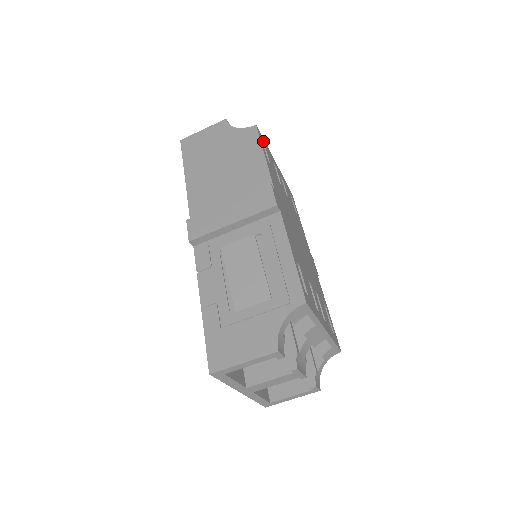
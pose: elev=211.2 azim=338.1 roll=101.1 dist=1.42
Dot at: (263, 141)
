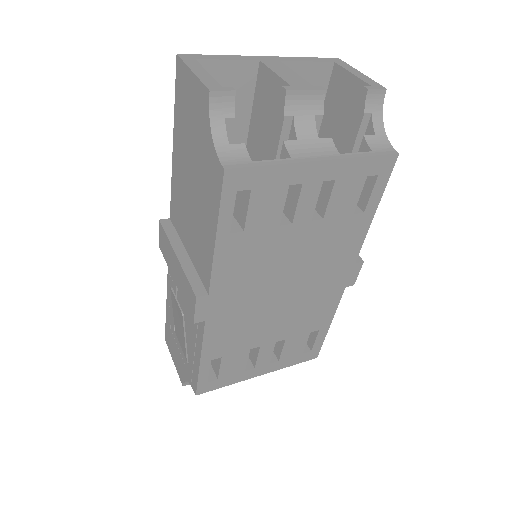
Dot at: (248, 182)
